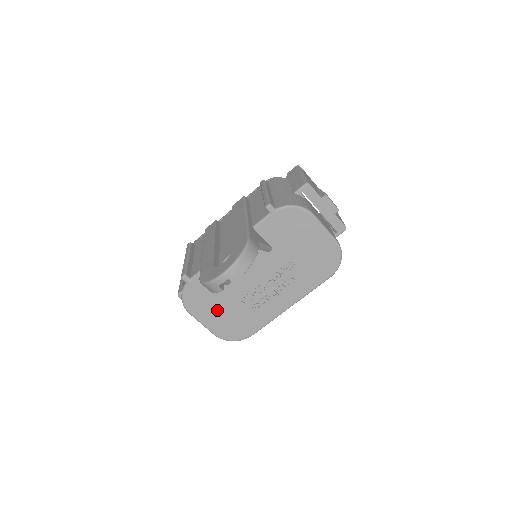
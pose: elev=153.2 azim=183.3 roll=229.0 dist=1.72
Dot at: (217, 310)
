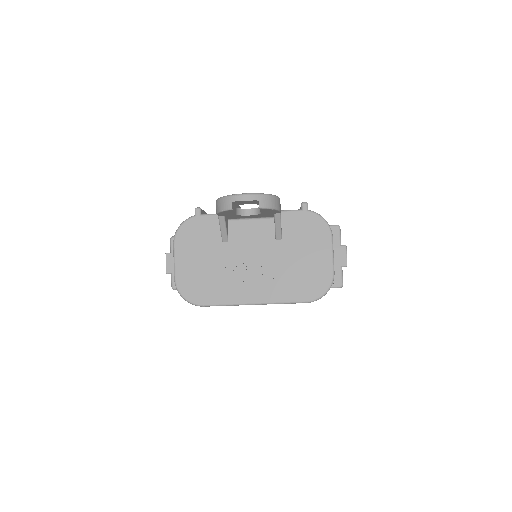
Dot at: (197, 258)
